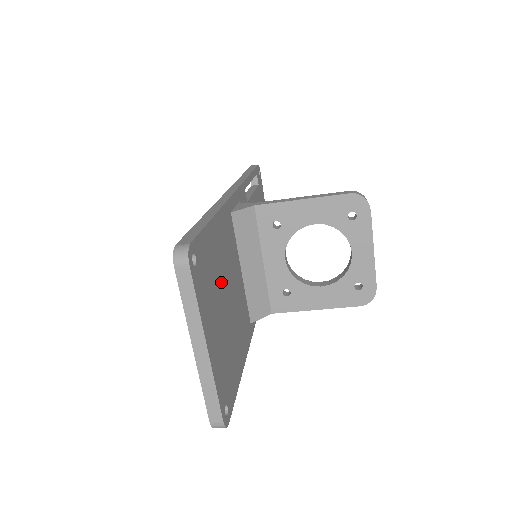
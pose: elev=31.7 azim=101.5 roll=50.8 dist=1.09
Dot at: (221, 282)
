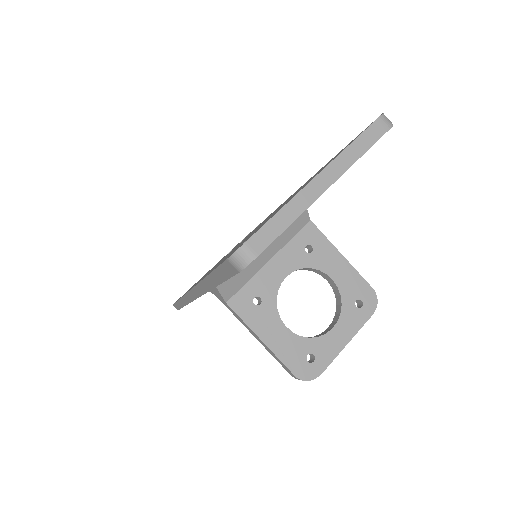
Dot at: occluded
